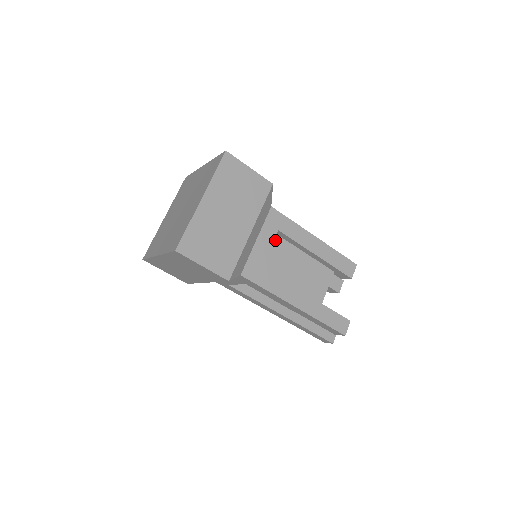
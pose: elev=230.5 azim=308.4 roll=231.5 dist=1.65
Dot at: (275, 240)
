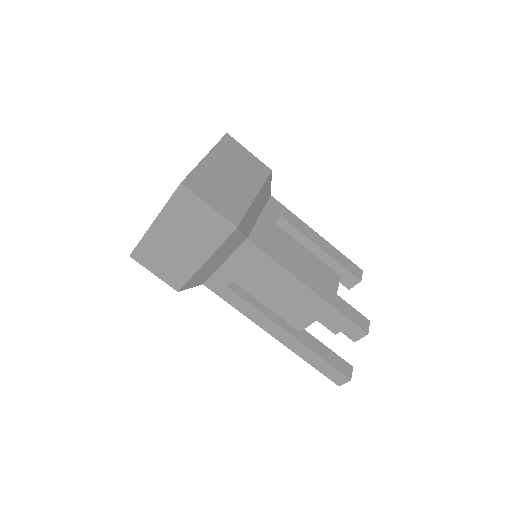
Dot at: (277, 229)
